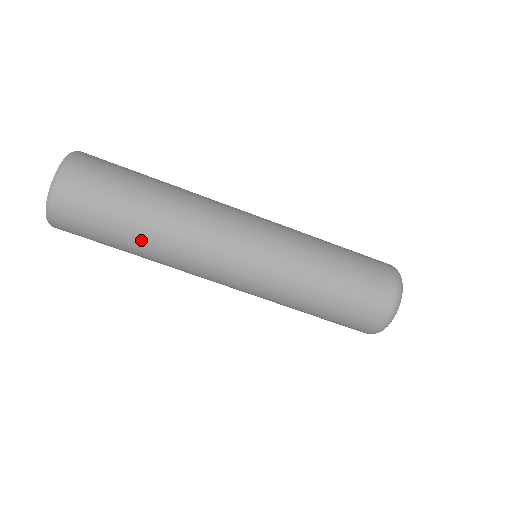
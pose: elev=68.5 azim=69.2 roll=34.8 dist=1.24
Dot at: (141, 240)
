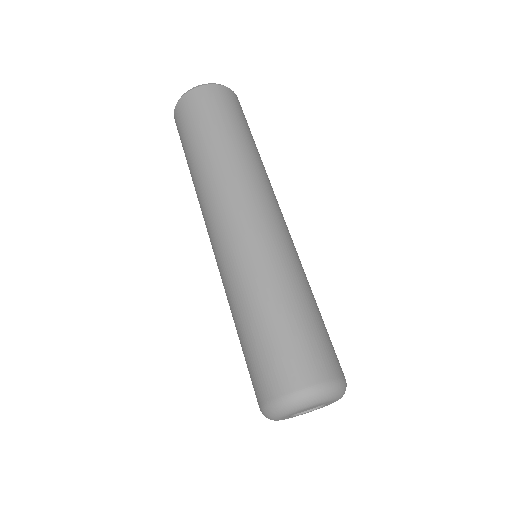
Dot at: (207, 152)
